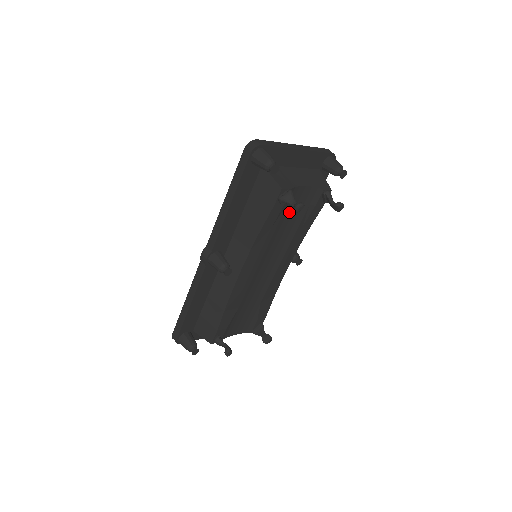
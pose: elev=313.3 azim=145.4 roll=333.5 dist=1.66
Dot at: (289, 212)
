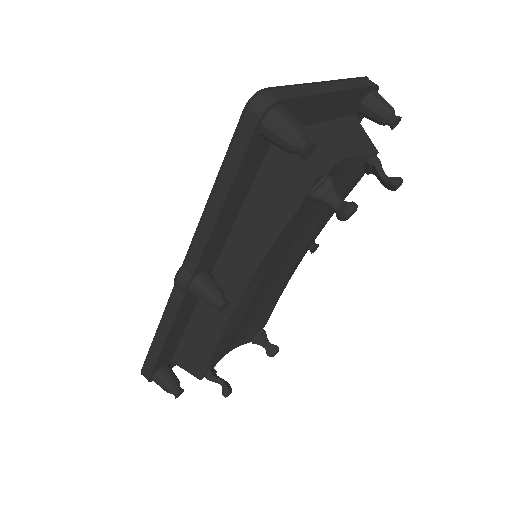
Dot at: occluded
